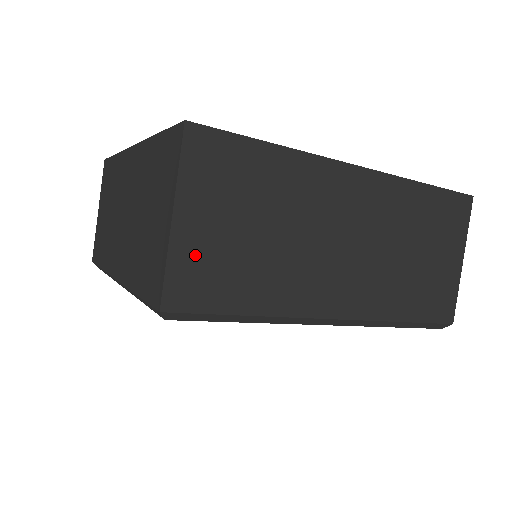
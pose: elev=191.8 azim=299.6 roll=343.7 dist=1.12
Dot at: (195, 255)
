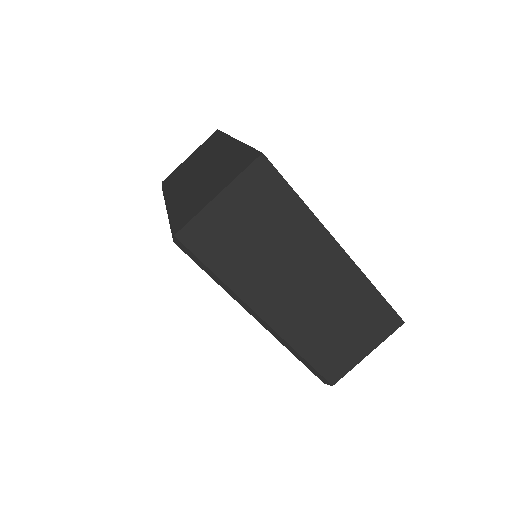
Dot at: (214, 222)
